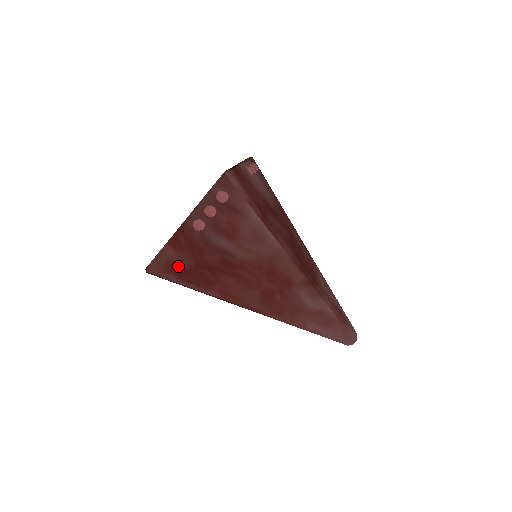
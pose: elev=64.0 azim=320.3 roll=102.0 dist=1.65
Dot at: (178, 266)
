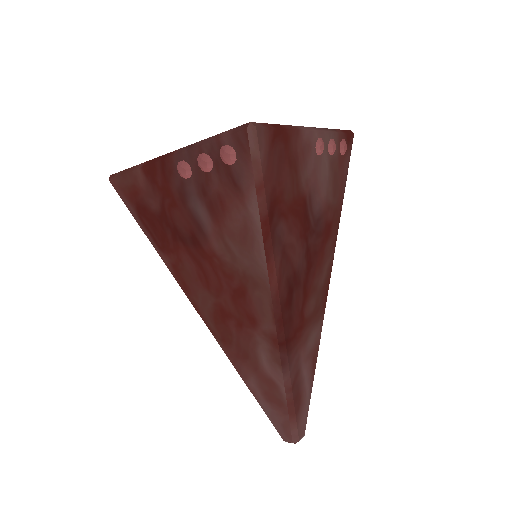
Dot at: (142, 200)
